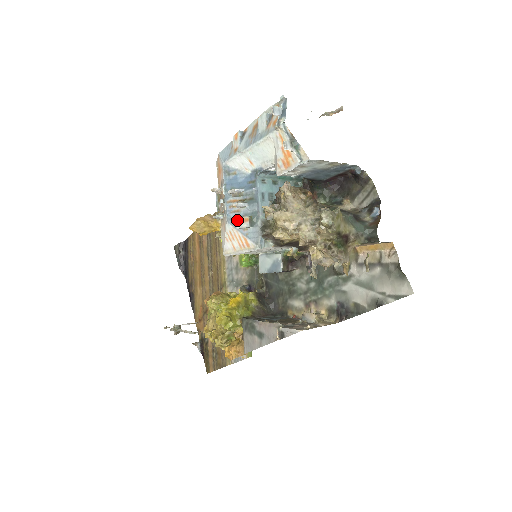
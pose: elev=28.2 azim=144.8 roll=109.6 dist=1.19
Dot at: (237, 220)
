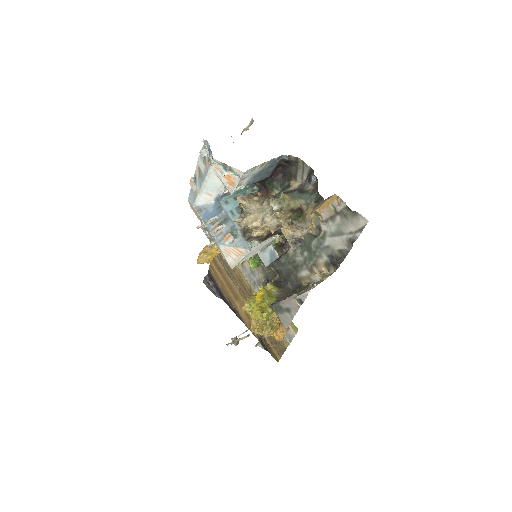
Dot at: (224, 239)
